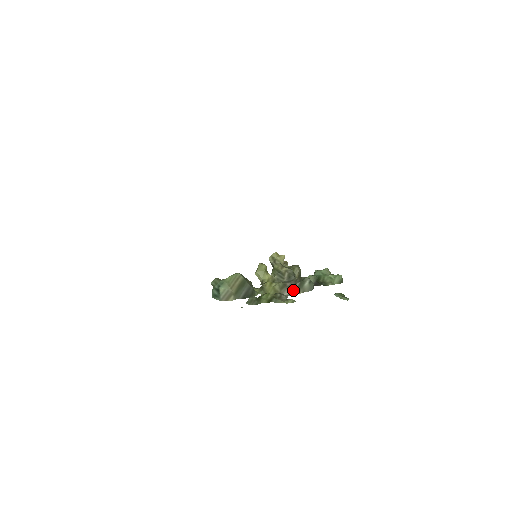
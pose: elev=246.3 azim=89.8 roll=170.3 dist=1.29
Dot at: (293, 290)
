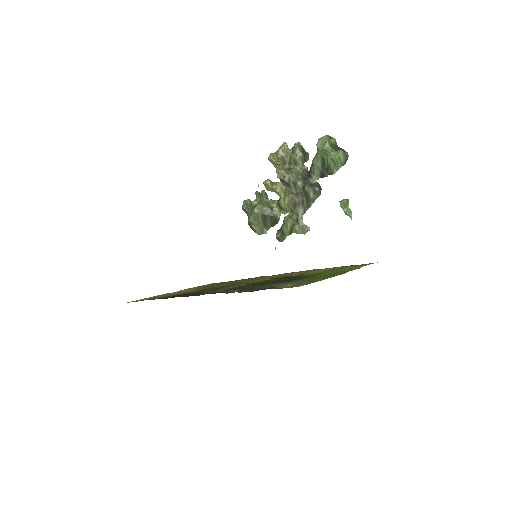
Dot at: (304, 207)
